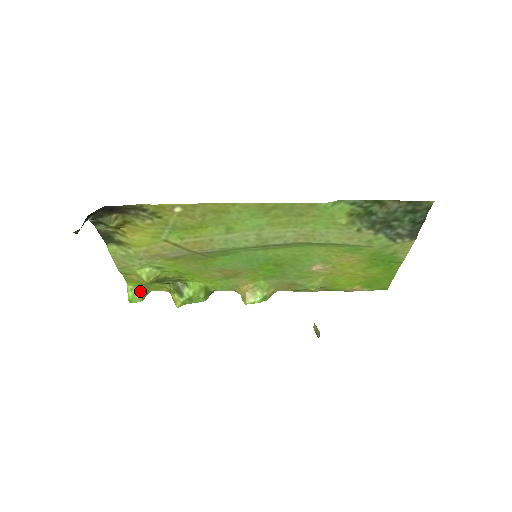
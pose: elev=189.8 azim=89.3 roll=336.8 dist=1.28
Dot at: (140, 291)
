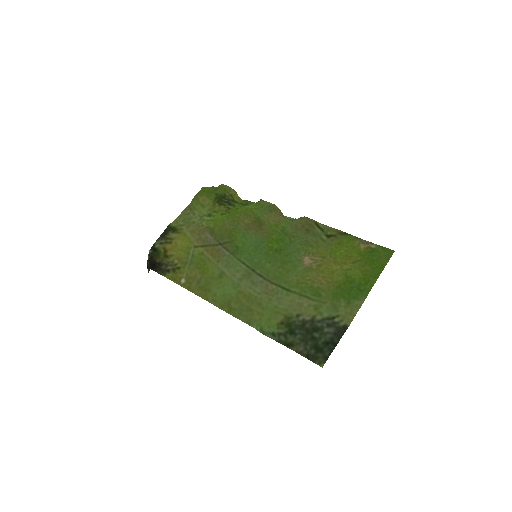
Dot at: (214, 189)
